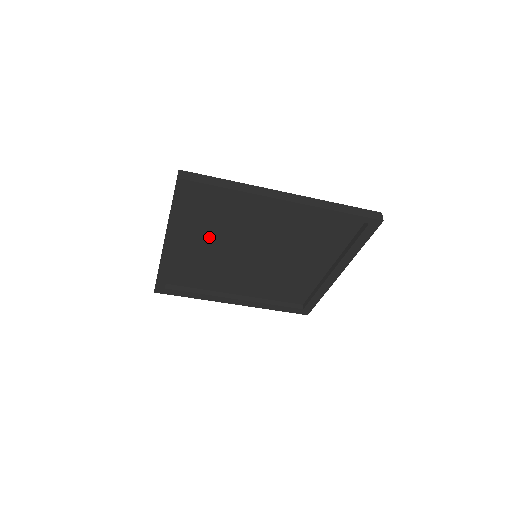
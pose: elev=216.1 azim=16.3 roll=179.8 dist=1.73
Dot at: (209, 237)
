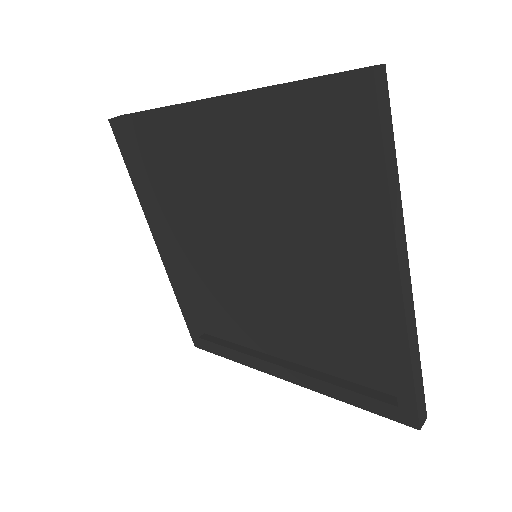
Dot at: (193, 226)
